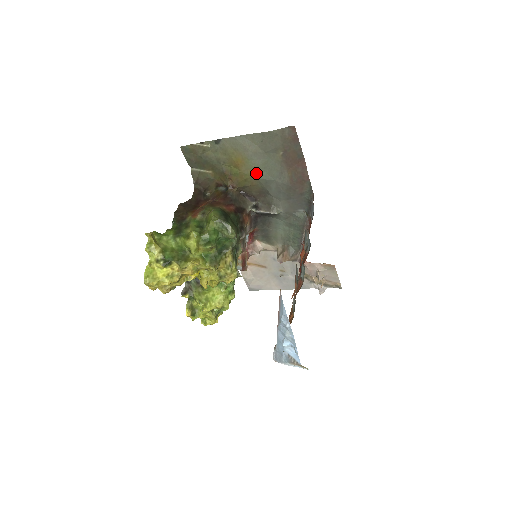
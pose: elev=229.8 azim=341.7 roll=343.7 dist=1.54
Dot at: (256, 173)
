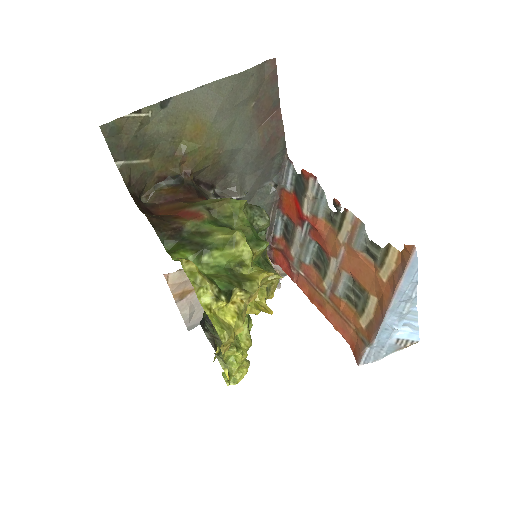
Dot at: (220, 142)
